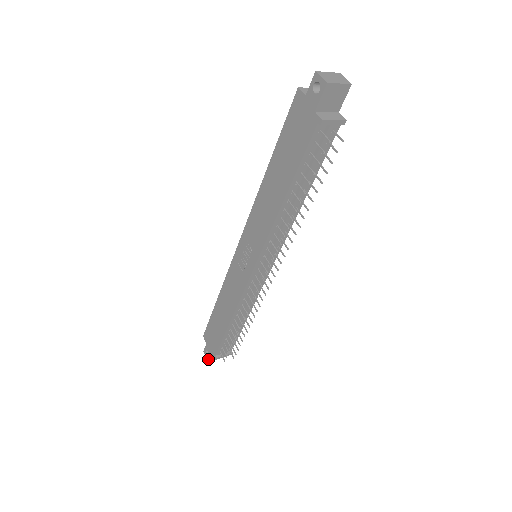
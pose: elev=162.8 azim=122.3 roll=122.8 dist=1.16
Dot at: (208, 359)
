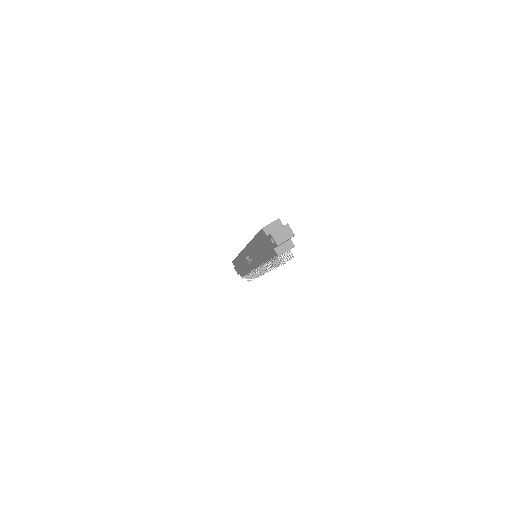
Dot at: (238, 274)
